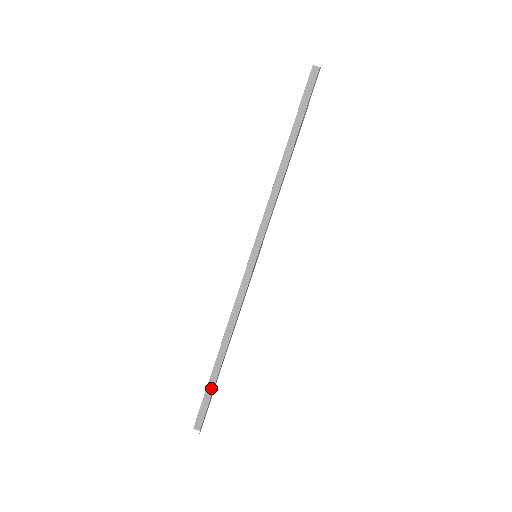
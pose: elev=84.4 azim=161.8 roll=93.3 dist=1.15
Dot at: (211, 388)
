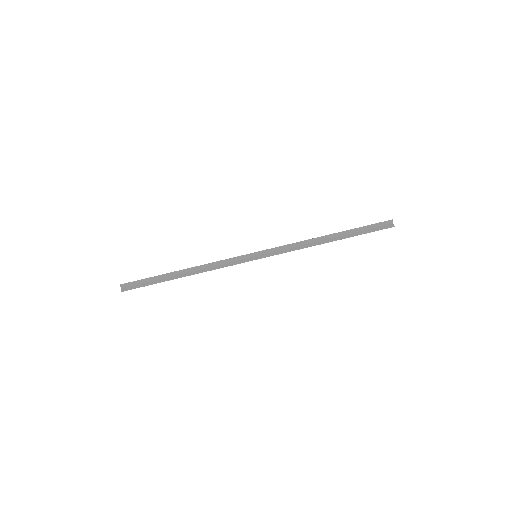
Dot at: (154, 279)
